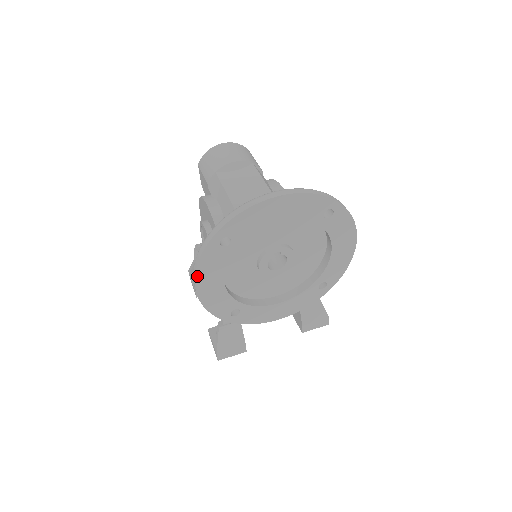
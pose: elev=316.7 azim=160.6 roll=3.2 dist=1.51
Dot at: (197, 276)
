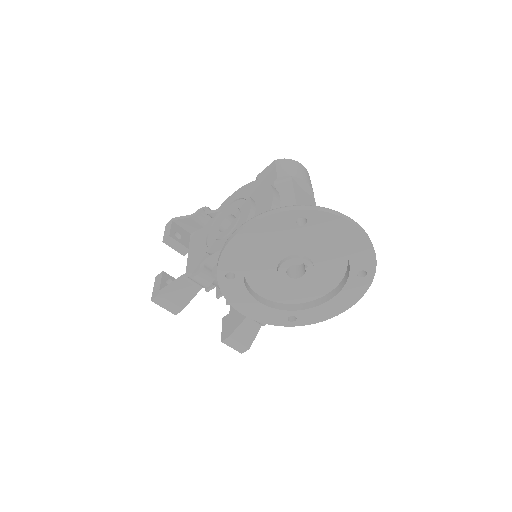
Dot at: (256, 223)
